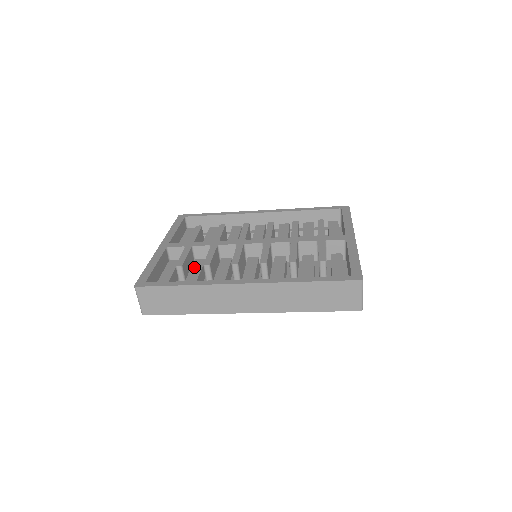
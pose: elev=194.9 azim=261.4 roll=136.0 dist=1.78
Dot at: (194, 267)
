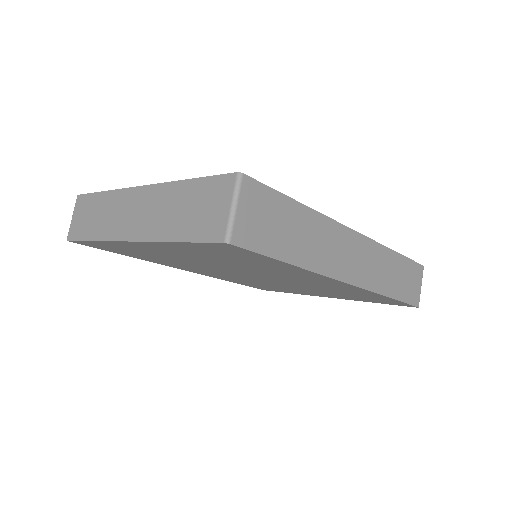
Dot at: occluded
